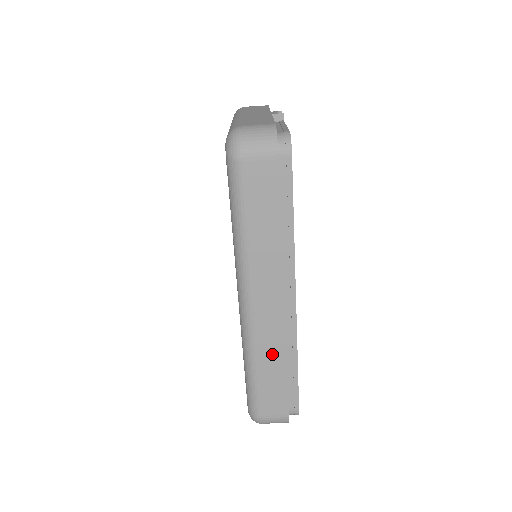
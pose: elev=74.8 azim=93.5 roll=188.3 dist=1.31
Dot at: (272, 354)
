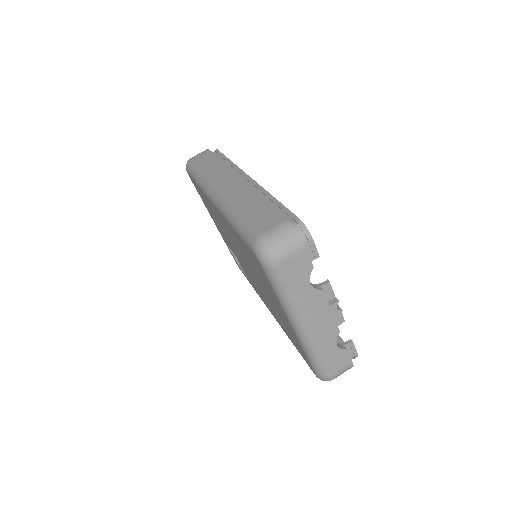
Dot at: (246, 198)
